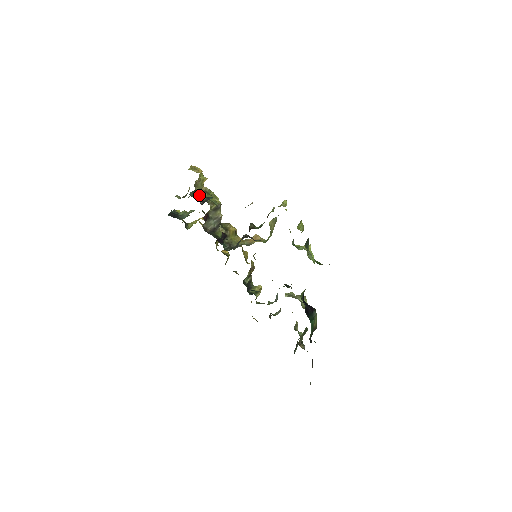
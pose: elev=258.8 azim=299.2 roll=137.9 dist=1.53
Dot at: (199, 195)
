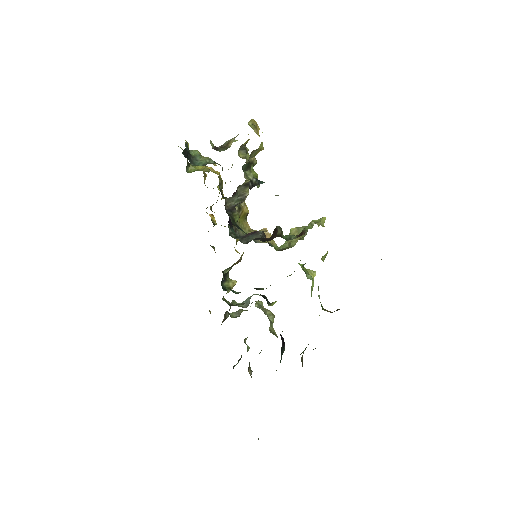
Dot at: (250, 171)
